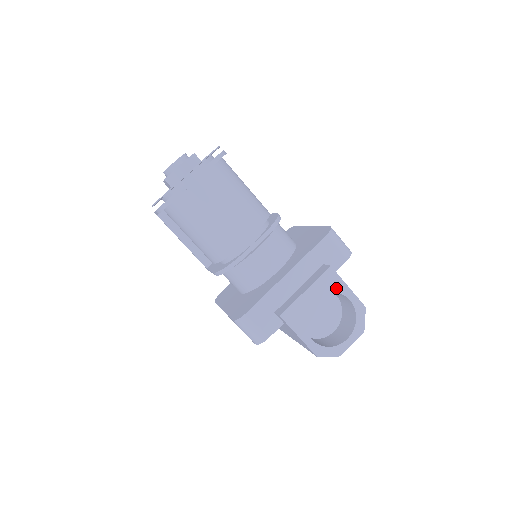
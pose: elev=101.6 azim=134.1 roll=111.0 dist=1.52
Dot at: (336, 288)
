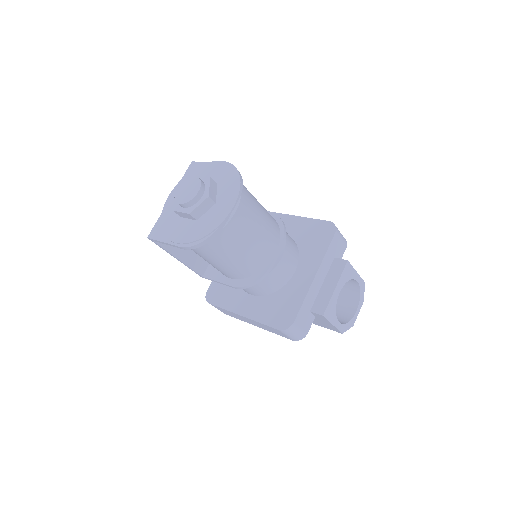
Dot at: (351, 276)
